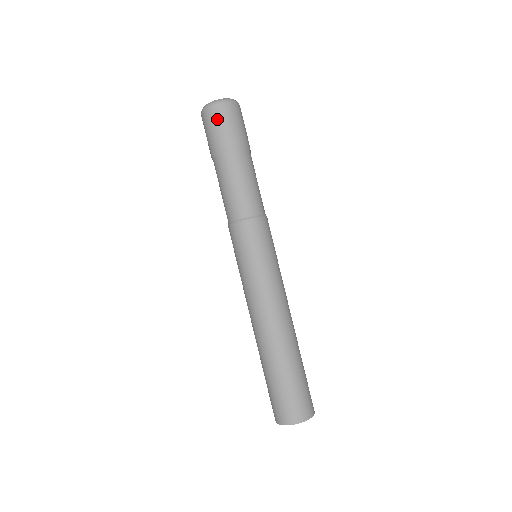
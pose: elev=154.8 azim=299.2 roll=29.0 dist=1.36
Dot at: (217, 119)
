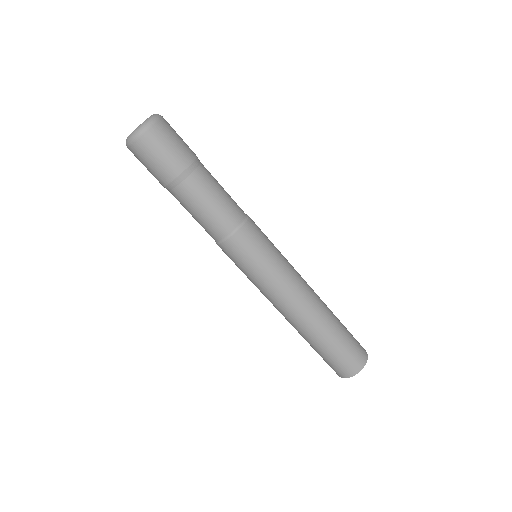
Dot at: (157, 145)
